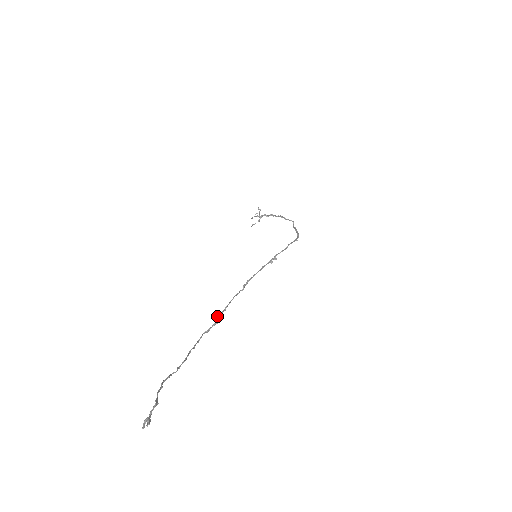
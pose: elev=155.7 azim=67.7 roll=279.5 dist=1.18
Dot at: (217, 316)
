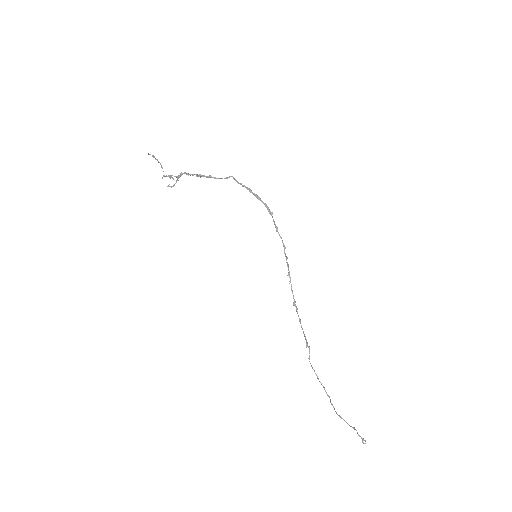
Dot at: (307, 345)
